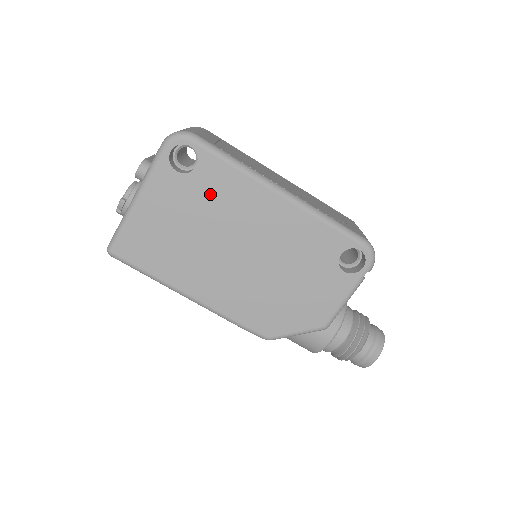
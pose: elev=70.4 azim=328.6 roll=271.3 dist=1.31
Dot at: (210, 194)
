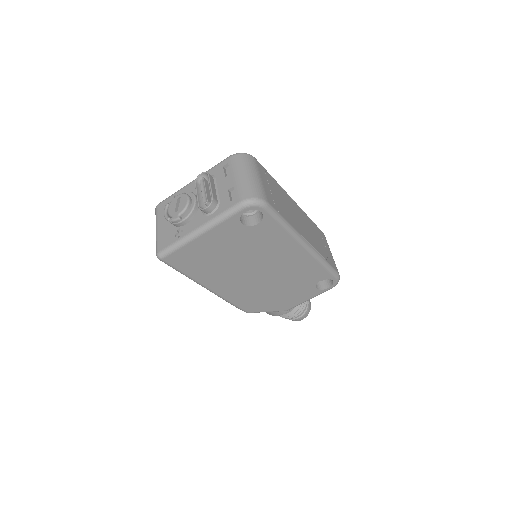
Dot at: (258, 240)
